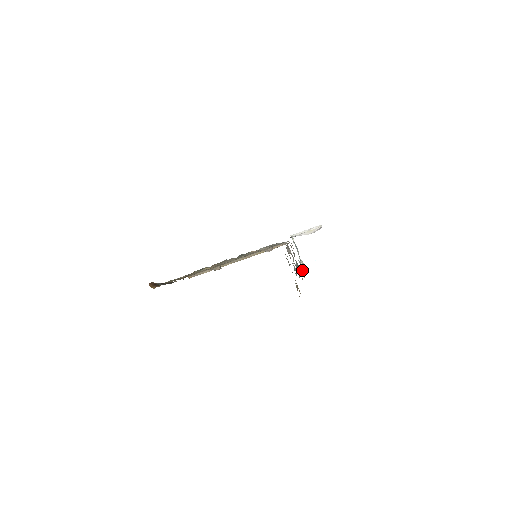
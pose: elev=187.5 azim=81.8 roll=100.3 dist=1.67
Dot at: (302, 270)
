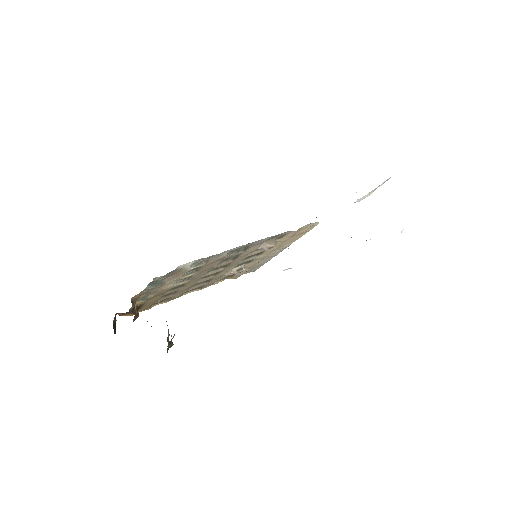
Dot at: occluded
